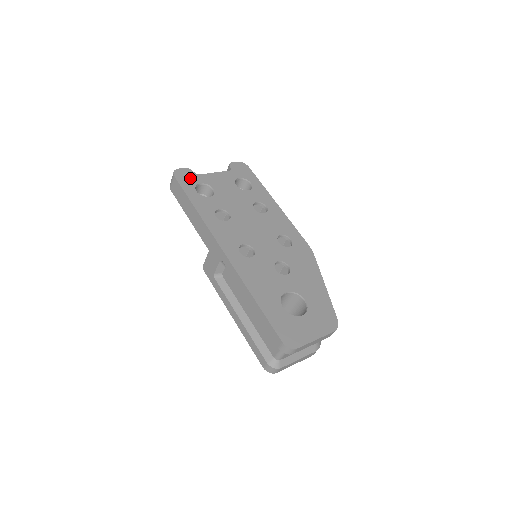
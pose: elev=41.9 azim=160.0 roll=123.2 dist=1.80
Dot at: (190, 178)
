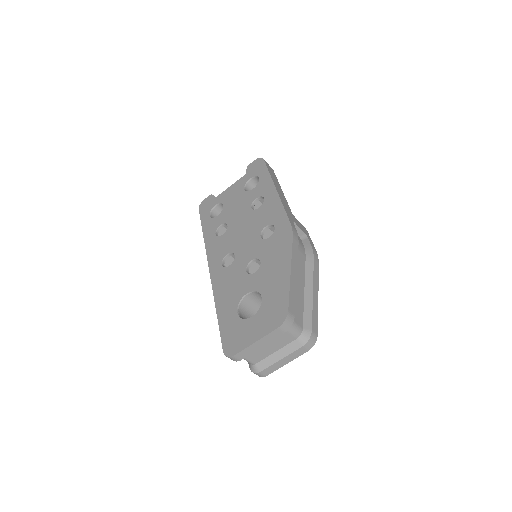
Dot at: (209, 204)
